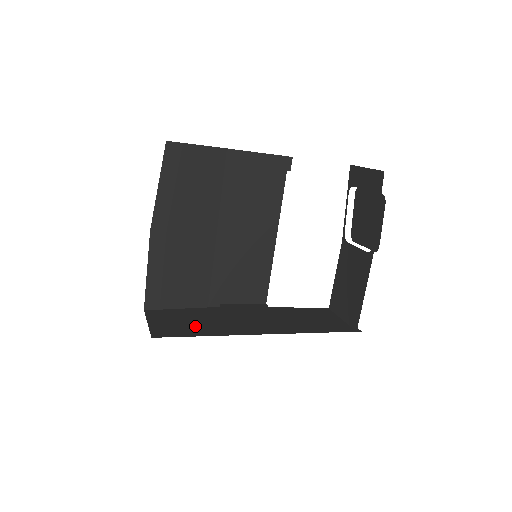
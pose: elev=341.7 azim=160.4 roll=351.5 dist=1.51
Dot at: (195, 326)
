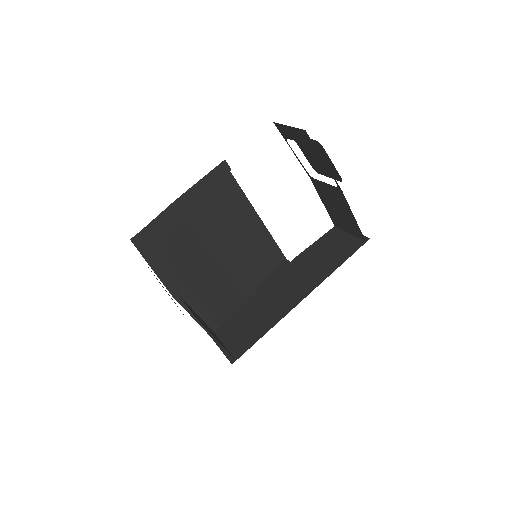
Dot at: (252, 329)
